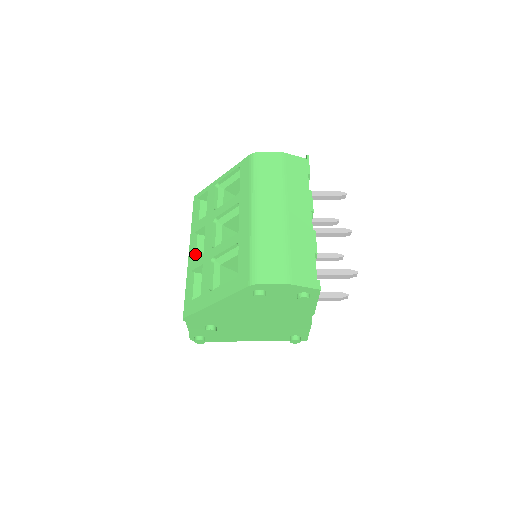
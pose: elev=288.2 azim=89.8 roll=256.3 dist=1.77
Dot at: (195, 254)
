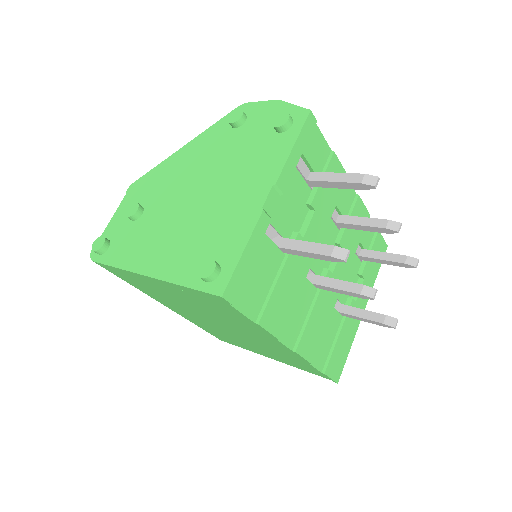
Dot at: occluded
